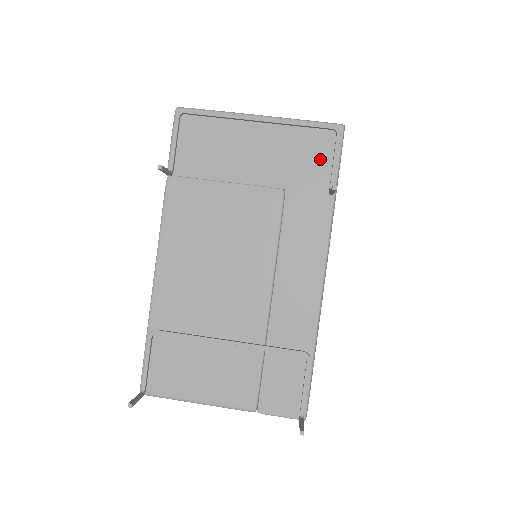
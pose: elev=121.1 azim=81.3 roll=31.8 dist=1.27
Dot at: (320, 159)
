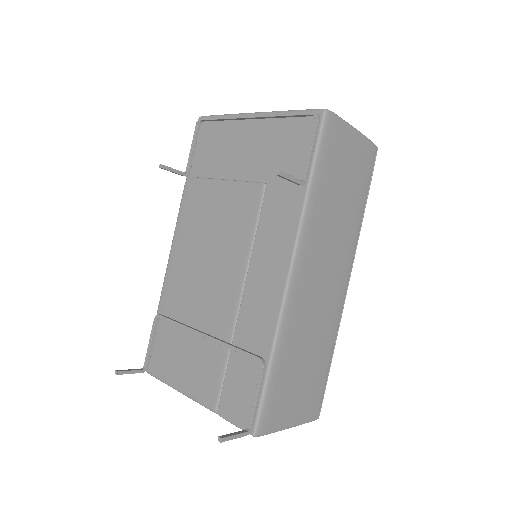
Dot at: (299, 149)
